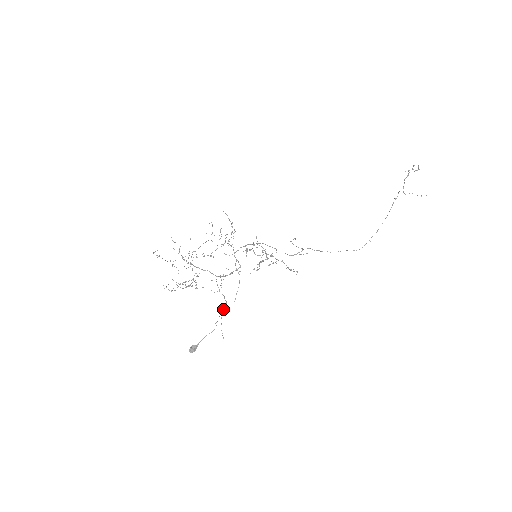
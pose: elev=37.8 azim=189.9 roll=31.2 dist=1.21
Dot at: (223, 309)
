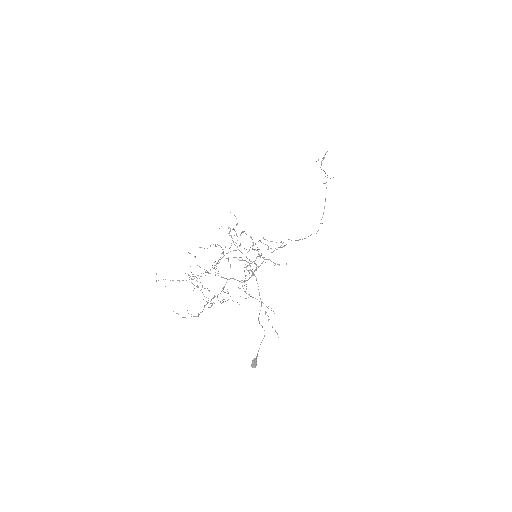
Dot at: occluded
